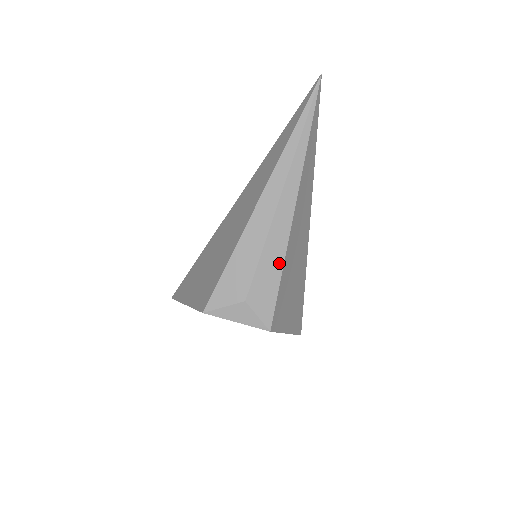
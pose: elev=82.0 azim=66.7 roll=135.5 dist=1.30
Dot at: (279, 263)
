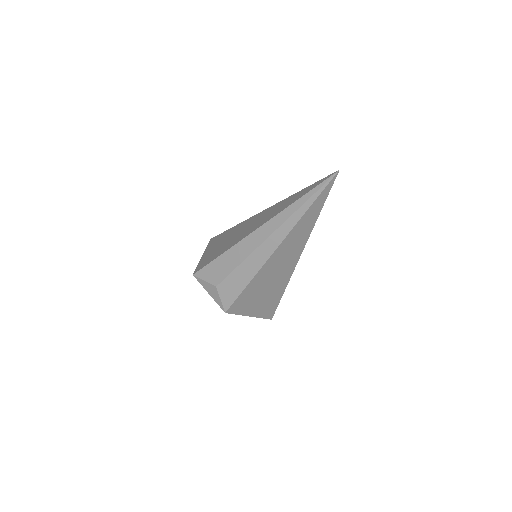
Dot at: (248, 278)
